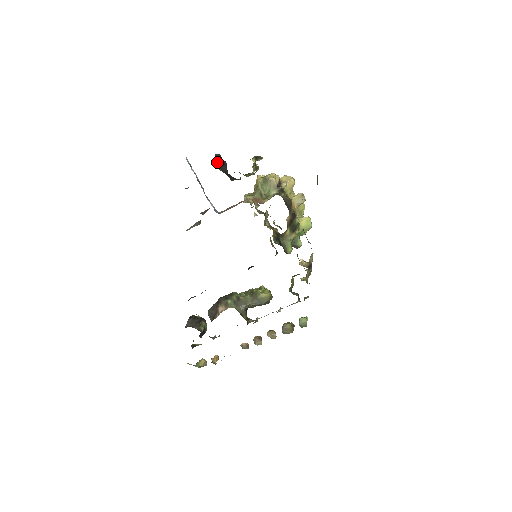
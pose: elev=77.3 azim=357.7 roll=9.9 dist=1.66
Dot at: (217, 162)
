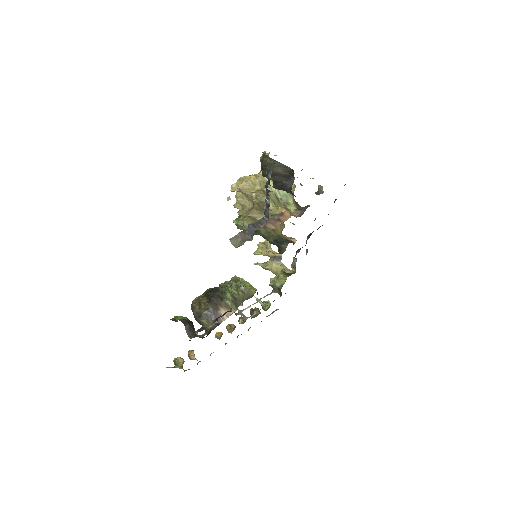
Dot at: (268, 166)
